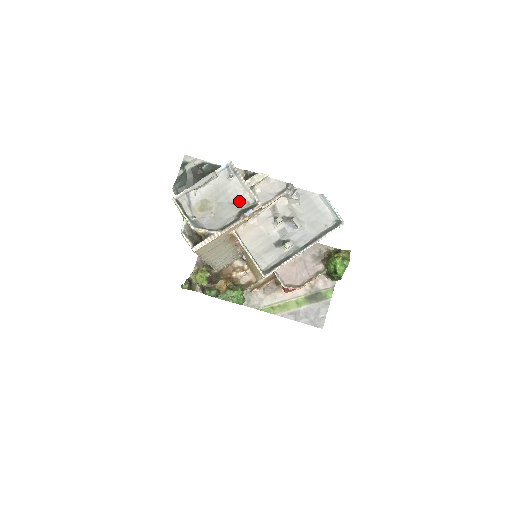
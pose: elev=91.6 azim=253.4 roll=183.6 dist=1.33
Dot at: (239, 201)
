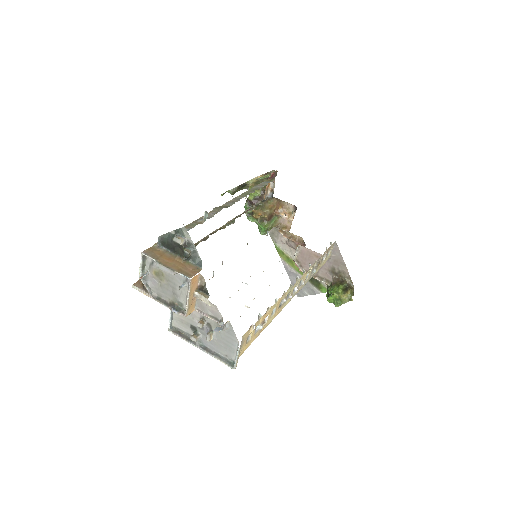
Dot at: (178, 298)
